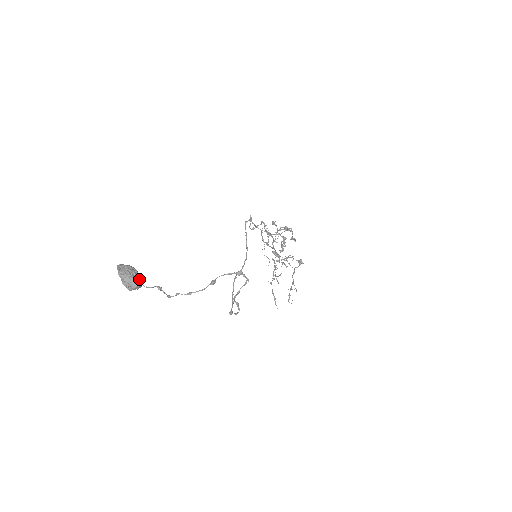
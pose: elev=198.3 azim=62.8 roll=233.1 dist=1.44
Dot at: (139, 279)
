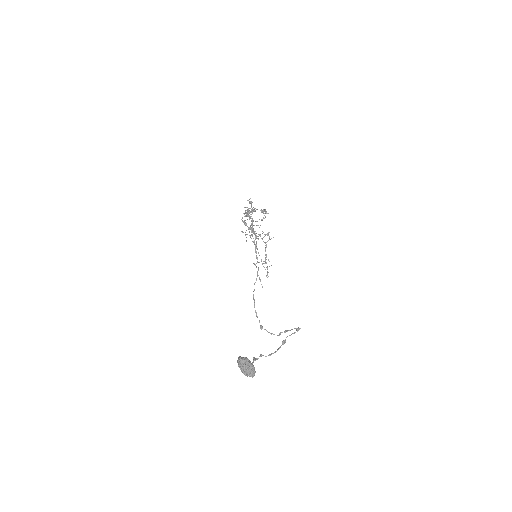
Dot at: (254, 368)
